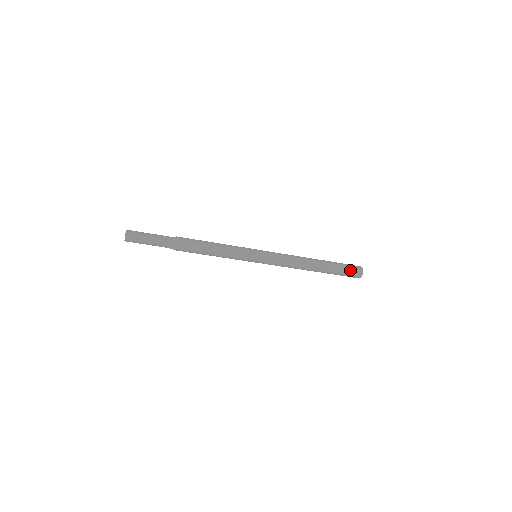
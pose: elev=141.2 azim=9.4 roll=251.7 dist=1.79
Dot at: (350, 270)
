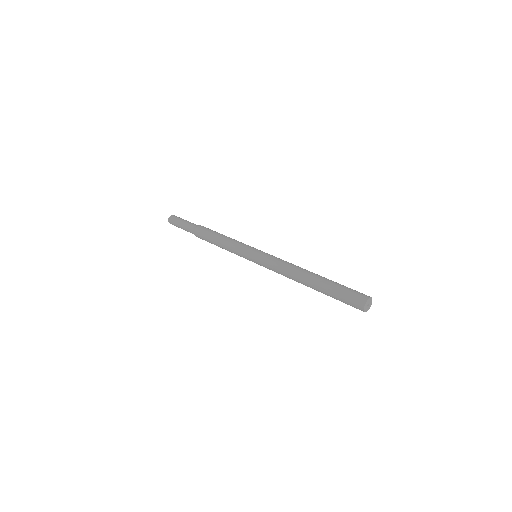
Dot at: (351, 291)
